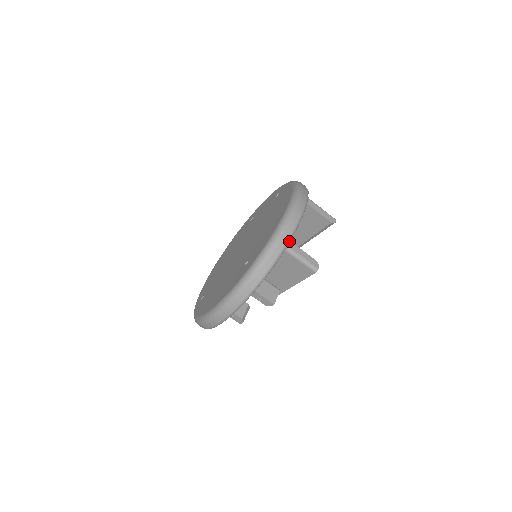
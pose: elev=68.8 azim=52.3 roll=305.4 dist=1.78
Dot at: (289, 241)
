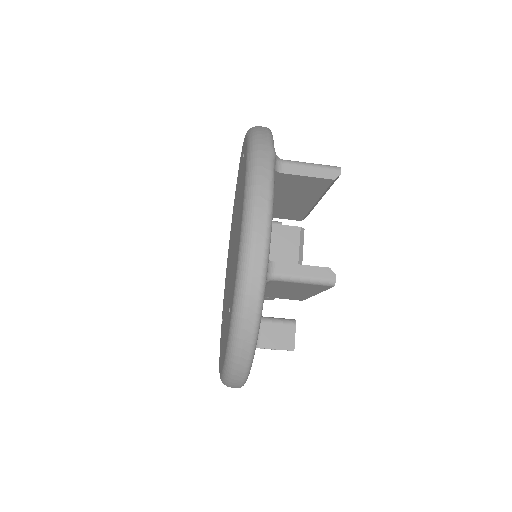
Dot at: (264, 278)
